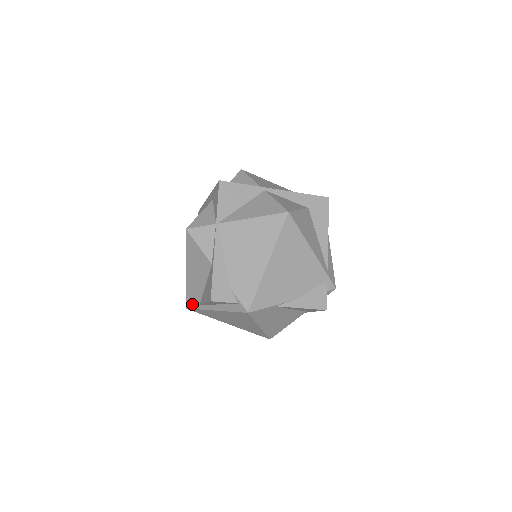
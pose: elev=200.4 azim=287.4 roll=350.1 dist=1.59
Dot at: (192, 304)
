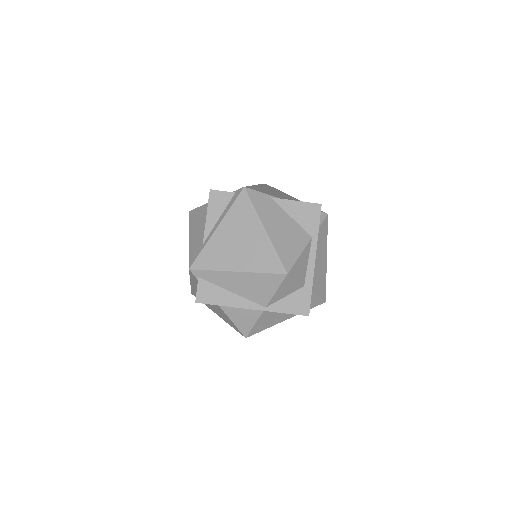
Dot at: (195, 255)
